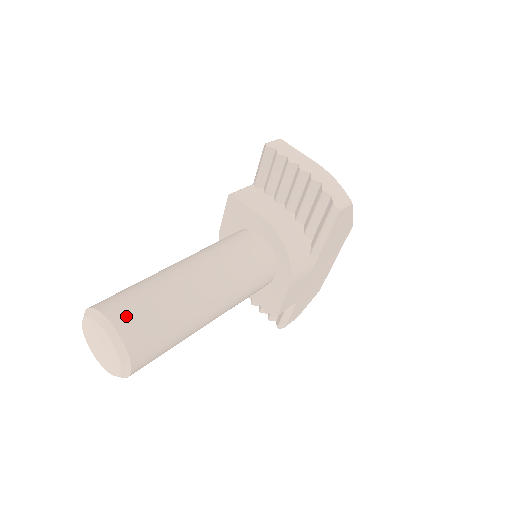
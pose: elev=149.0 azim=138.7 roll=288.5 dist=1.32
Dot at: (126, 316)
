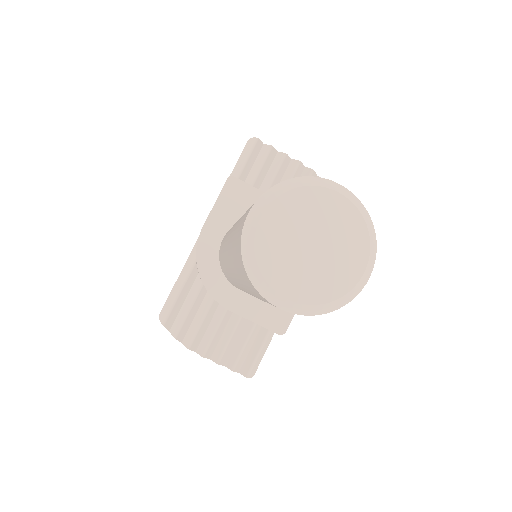
Dot at: occluded
